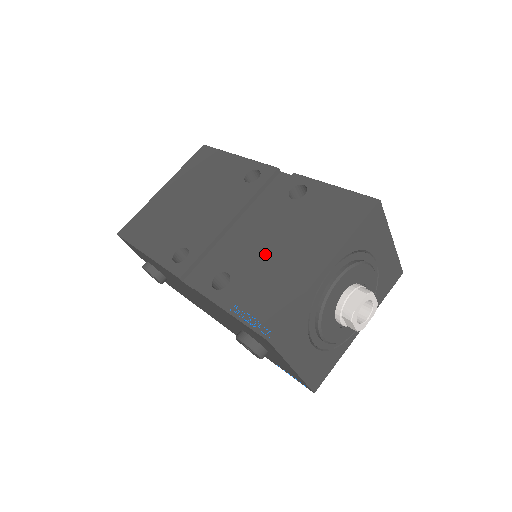
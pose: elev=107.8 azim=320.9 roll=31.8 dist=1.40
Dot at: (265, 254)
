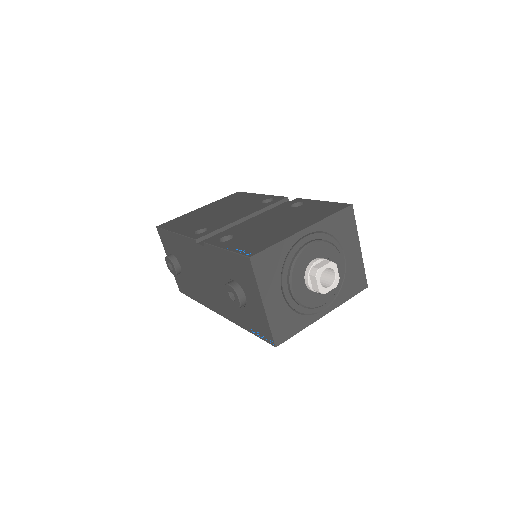
Dot at: (263, 227)
